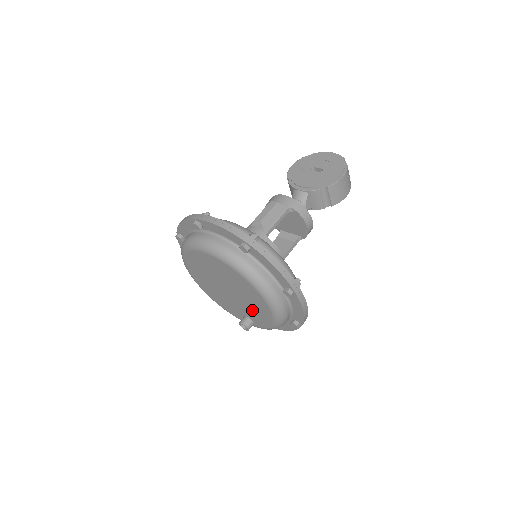
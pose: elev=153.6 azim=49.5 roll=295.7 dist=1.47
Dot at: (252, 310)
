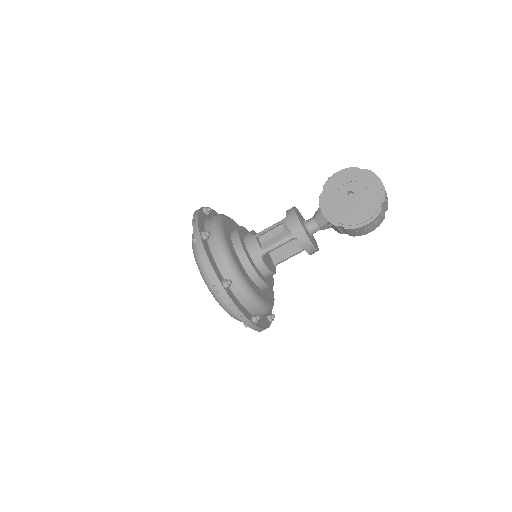
Dot at: occluded
